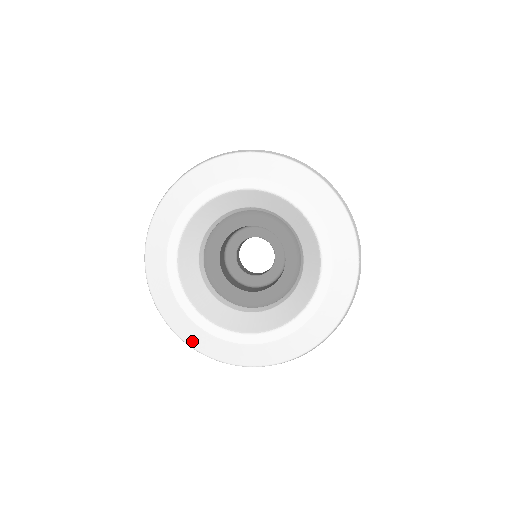
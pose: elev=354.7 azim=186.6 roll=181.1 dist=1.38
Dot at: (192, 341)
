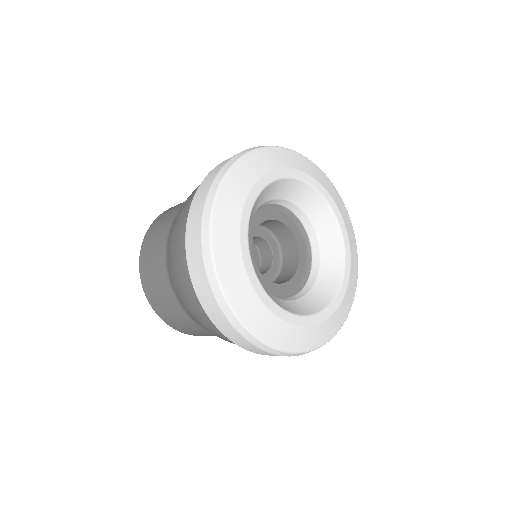
Dot at: (273, 339)
